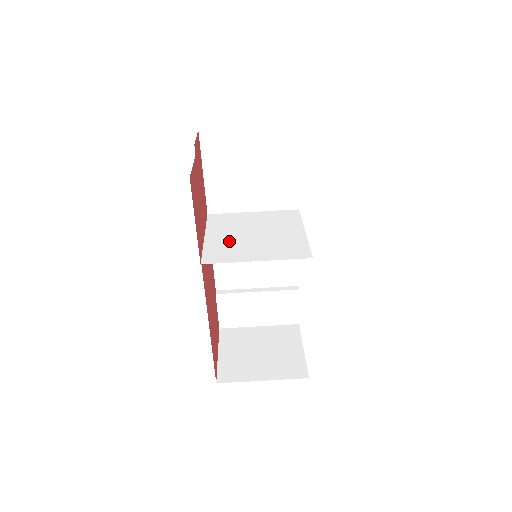
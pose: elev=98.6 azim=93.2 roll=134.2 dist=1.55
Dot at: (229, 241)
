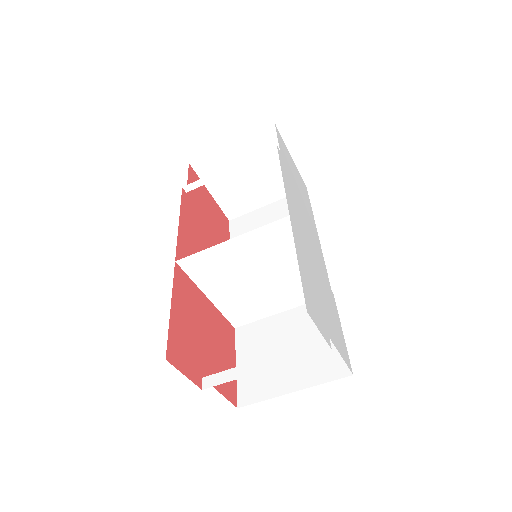
Dot at: (239, 297)
